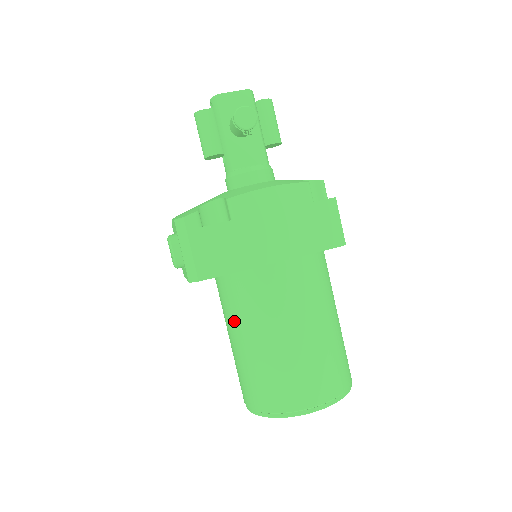
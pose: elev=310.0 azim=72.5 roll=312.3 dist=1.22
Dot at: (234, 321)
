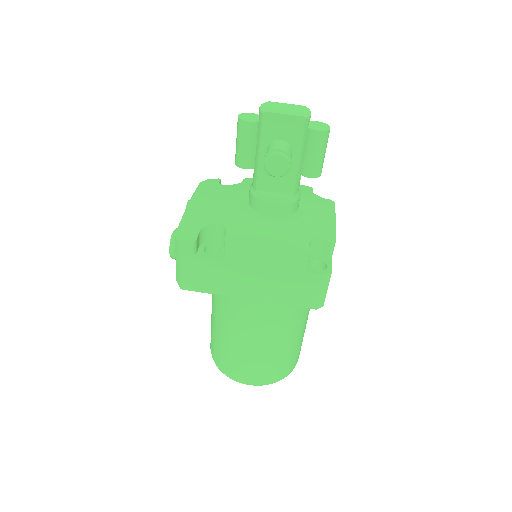
Dot at: (214, 303)
